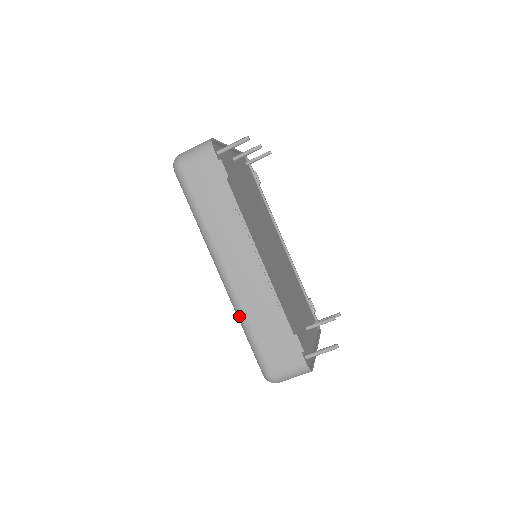
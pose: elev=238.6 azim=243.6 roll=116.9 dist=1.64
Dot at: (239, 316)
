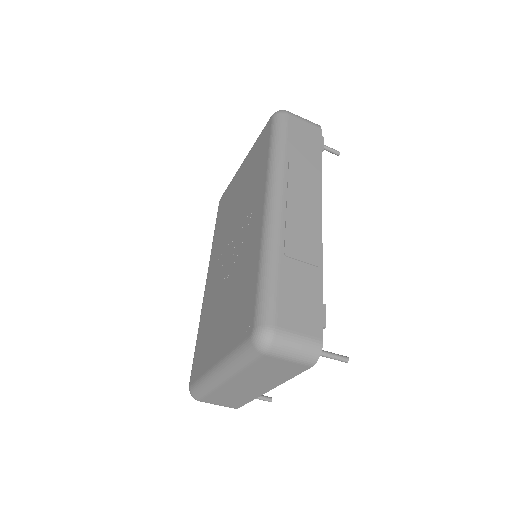
Dot at: (270, 247)
